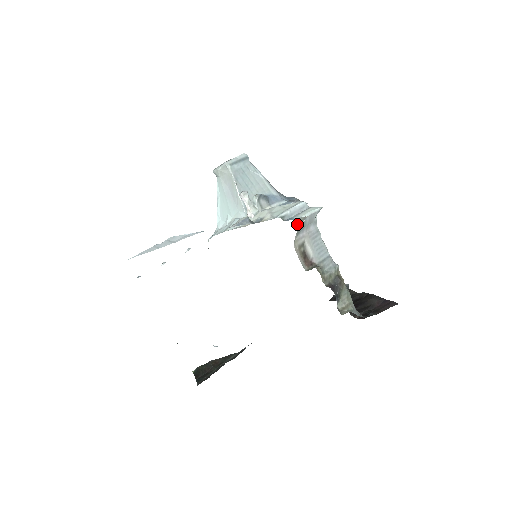
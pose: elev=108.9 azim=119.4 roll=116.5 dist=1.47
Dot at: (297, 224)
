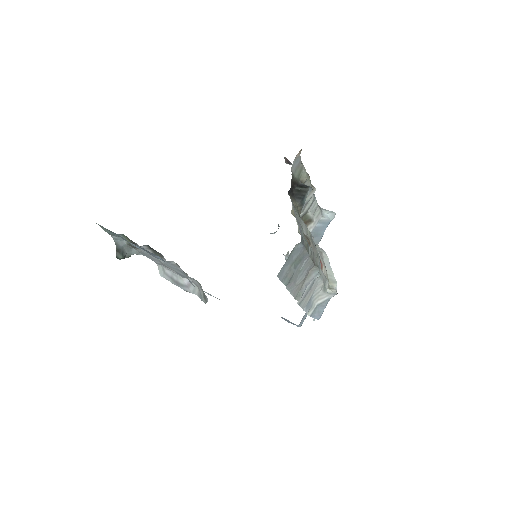
Dot at: occluded
